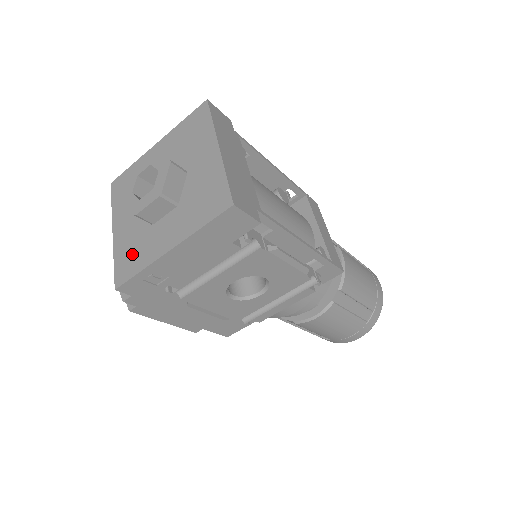
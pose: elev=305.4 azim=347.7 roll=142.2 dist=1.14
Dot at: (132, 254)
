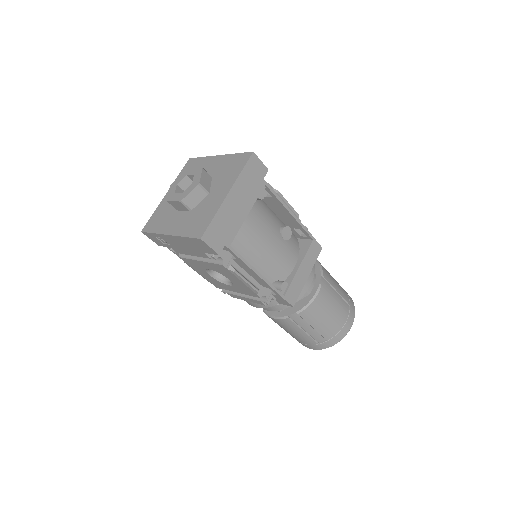
Dot at: (159, 218)
